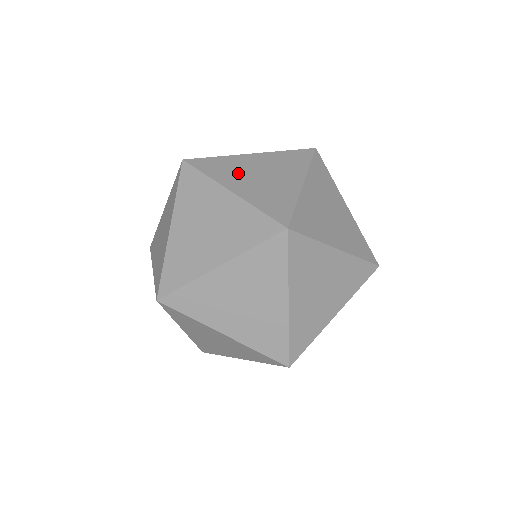
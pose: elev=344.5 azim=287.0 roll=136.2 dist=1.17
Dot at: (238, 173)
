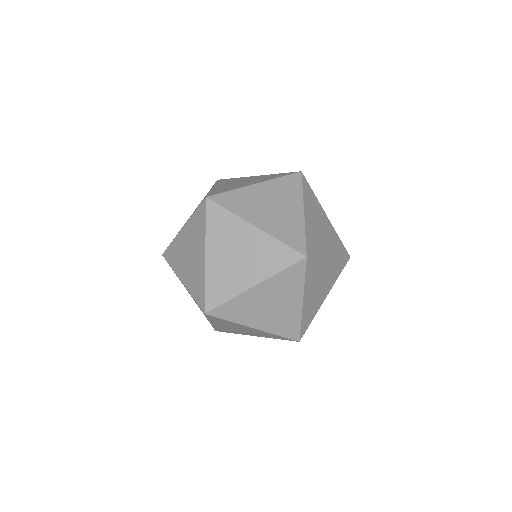
Dot at: (254, 207)
